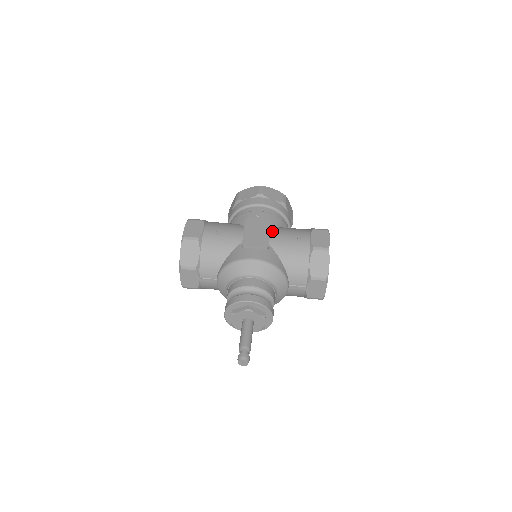
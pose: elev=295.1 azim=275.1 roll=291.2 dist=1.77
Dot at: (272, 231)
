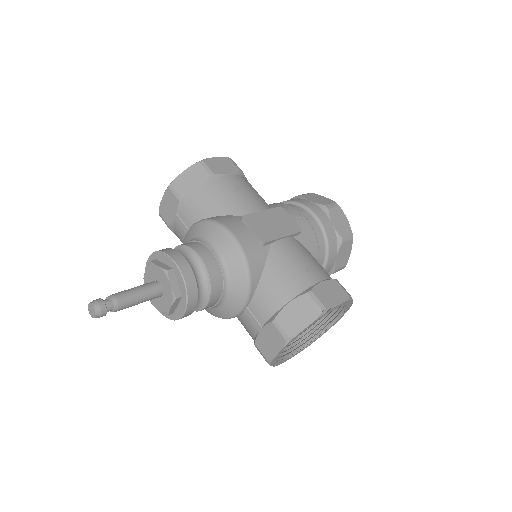
Dot at: (291, 239)
